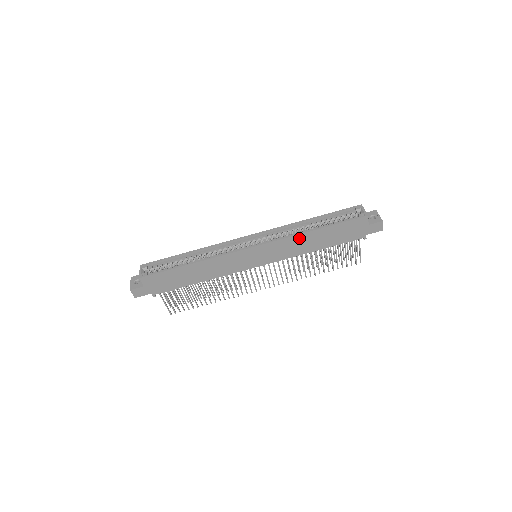
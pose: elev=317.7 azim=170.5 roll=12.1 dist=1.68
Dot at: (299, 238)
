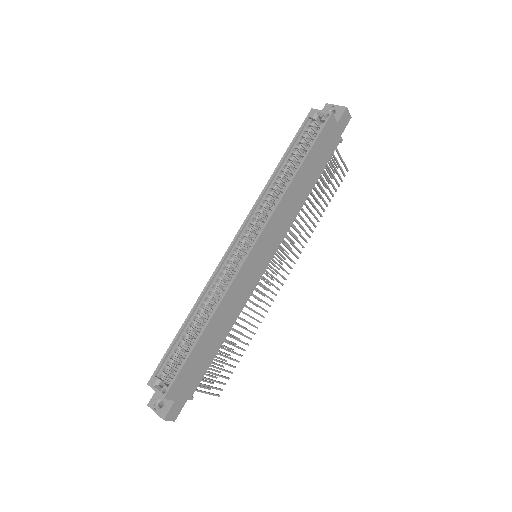
Dot at: (287, 197)
